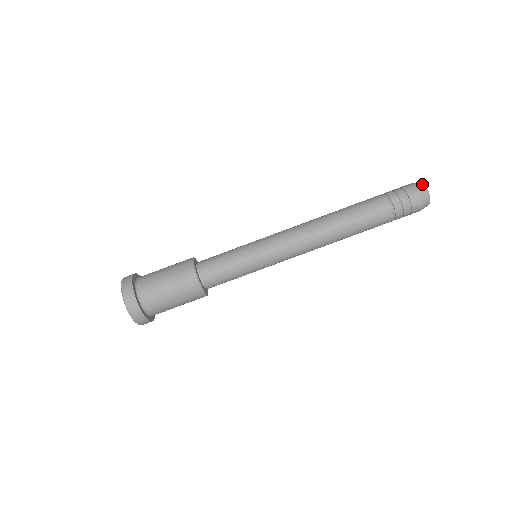
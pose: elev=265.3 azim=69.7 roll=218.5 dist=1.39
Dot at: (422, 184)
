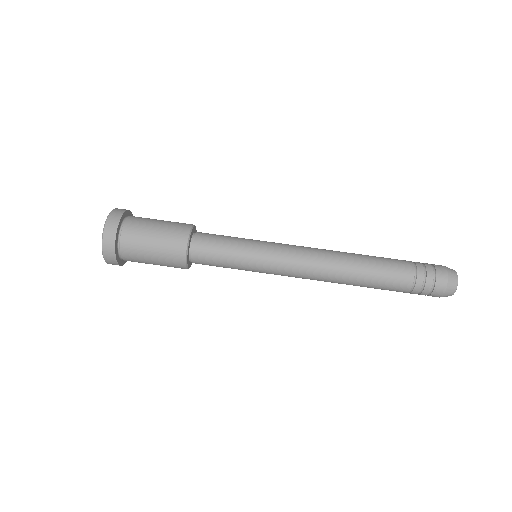
Dot at: (455, 271)
